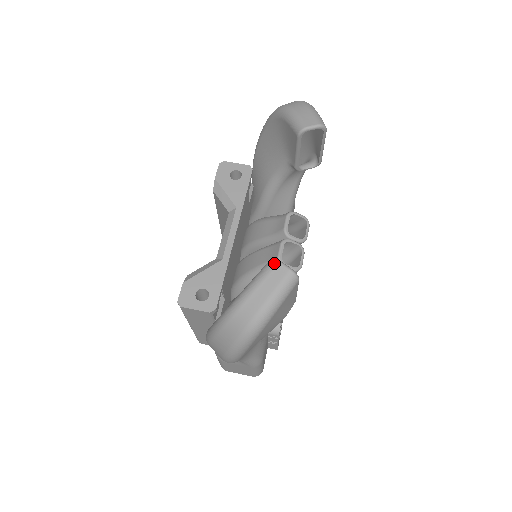
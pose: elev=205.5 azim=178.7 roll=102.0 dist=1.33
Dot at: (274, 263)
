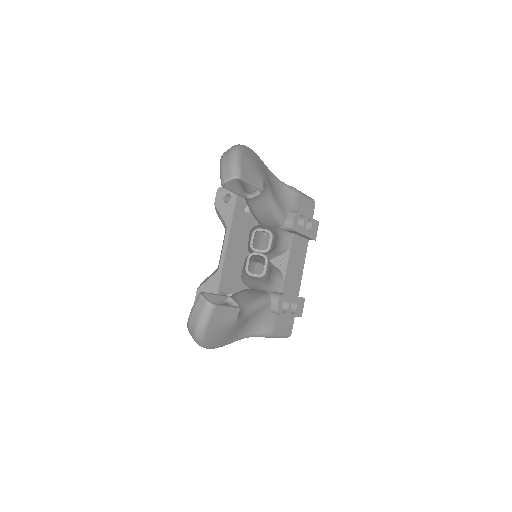
Dot at: (199, 297)
